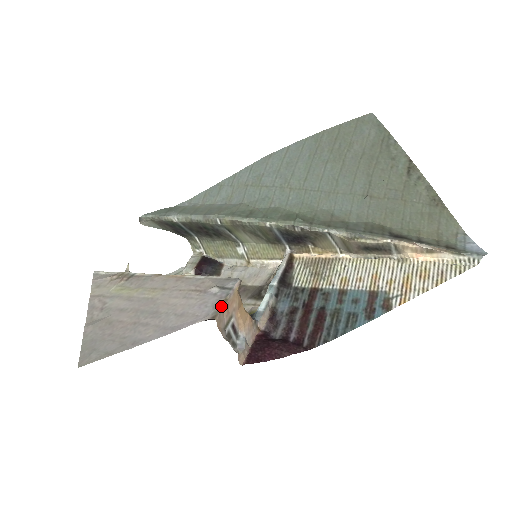
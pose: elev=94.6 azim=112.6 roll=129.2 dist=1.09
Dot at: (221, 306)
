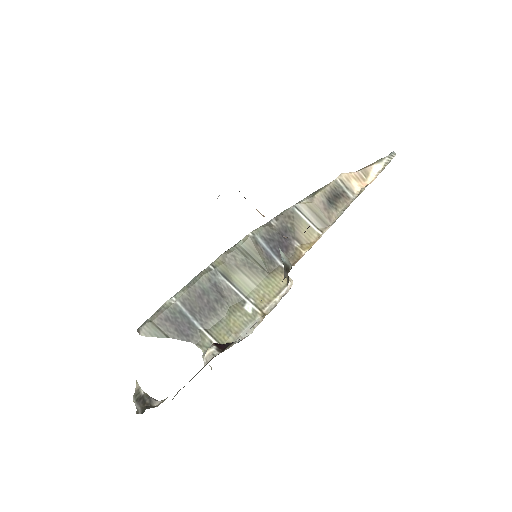
Dot at: occluded
